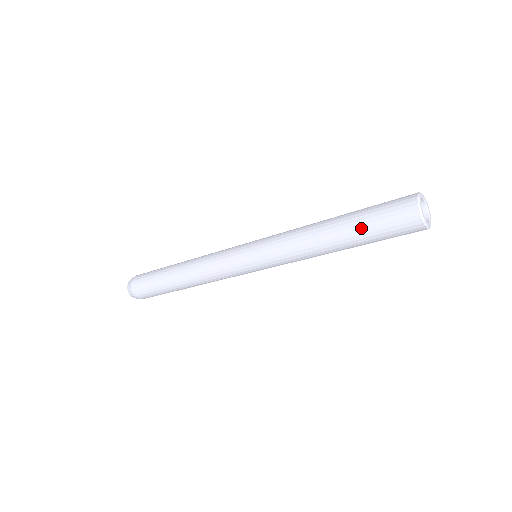
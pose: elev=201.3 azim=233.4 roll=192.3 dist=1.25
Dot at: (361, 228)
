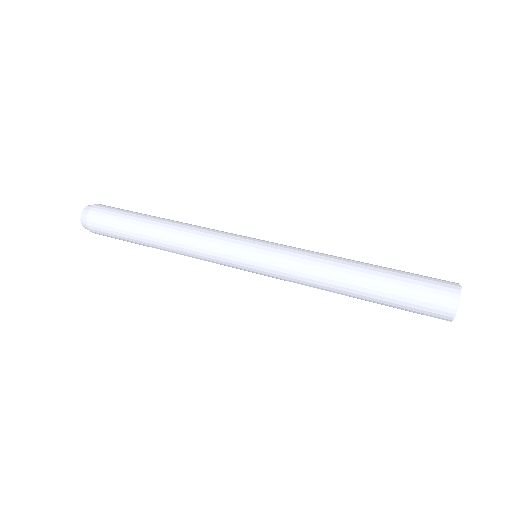
Dot at: occluded
